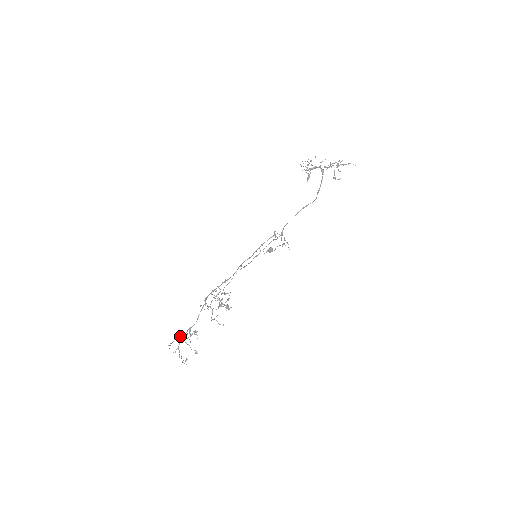
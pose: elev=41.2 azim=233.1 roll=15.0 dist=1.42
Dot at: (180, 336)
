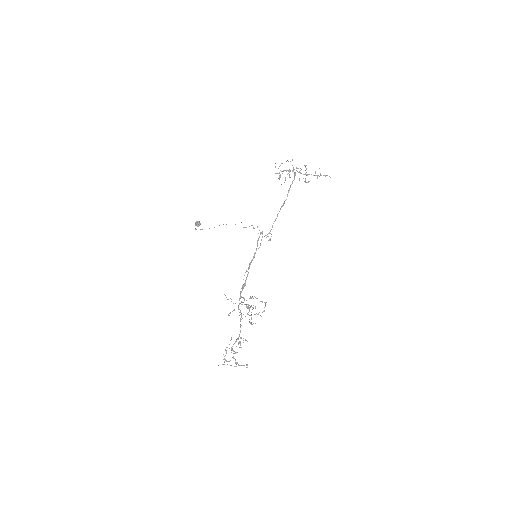
Dot at: (232, 348)
